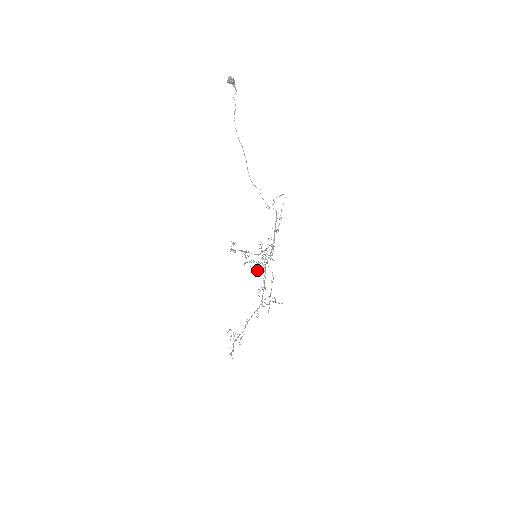
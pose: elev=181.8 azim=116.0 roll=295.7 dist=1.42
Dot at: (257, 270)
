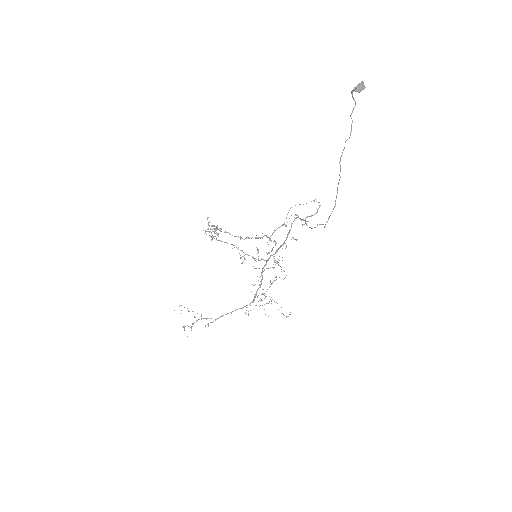
Dot at: occluded
